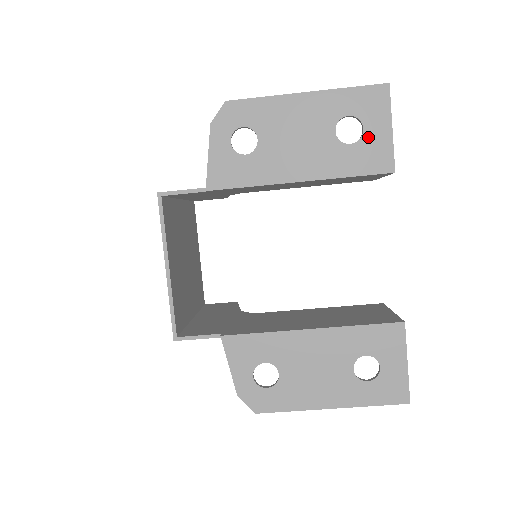
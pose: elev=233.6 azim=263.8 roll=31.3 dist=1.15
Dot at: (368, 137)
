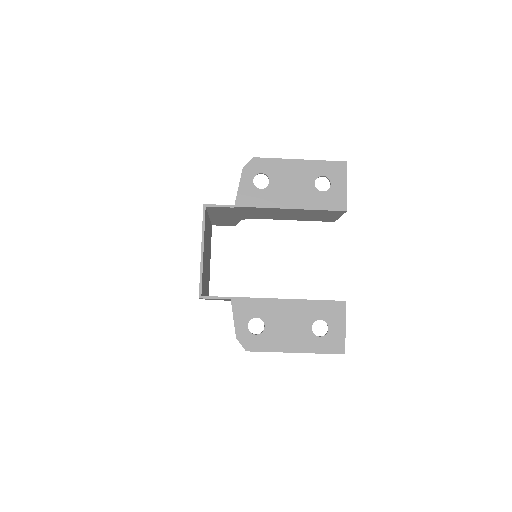
Dot at: (333, 189)
